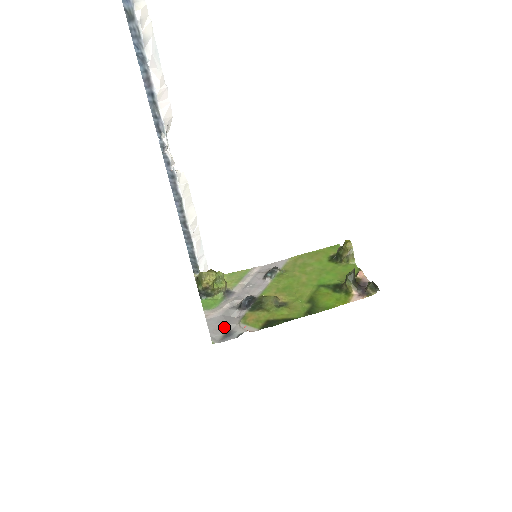
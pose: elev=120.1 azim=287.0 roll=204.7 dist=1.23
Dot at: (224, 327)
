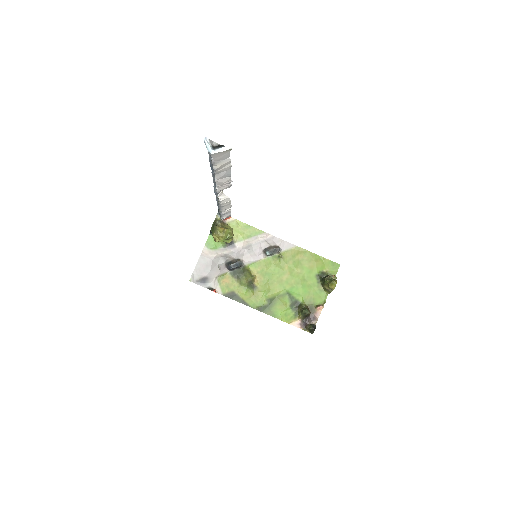
Dot at: (206, 272)
